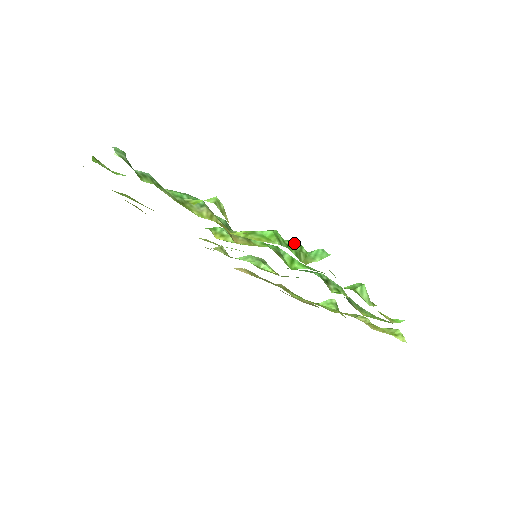
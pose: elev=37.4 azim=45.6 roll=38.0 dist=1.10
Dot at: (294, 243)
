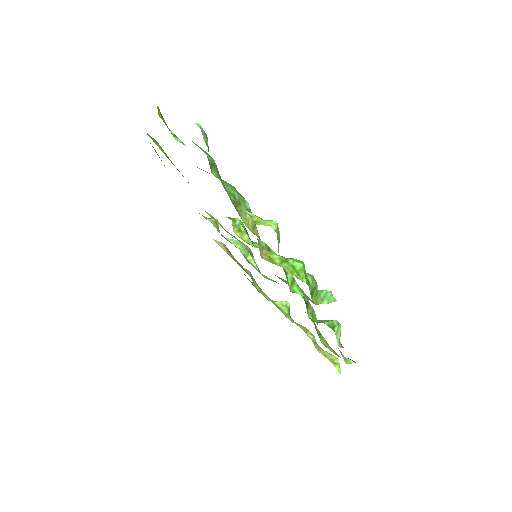
Dot at: (312, 278)
